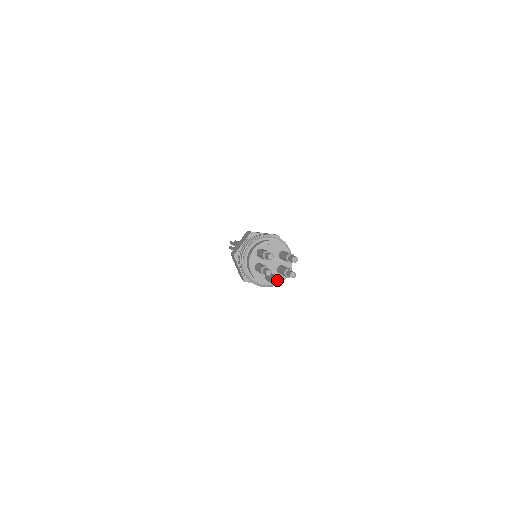
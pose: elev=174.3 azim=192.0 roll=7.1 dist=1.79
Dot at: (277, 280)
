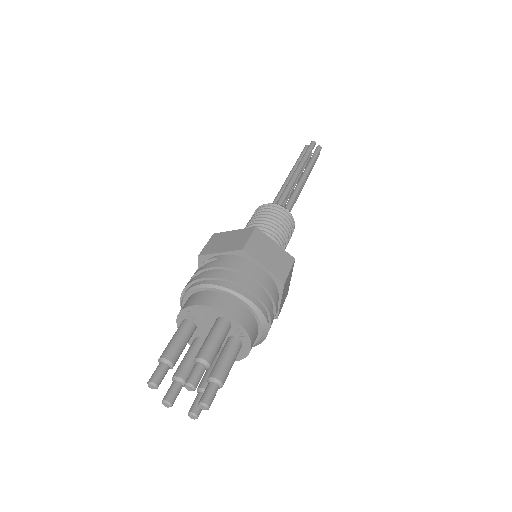
Dot at: occluded
